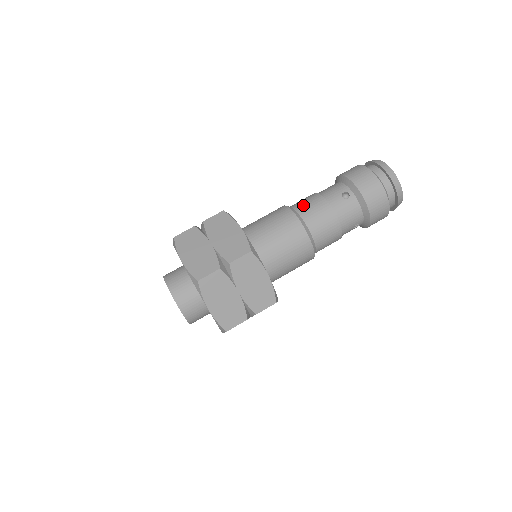
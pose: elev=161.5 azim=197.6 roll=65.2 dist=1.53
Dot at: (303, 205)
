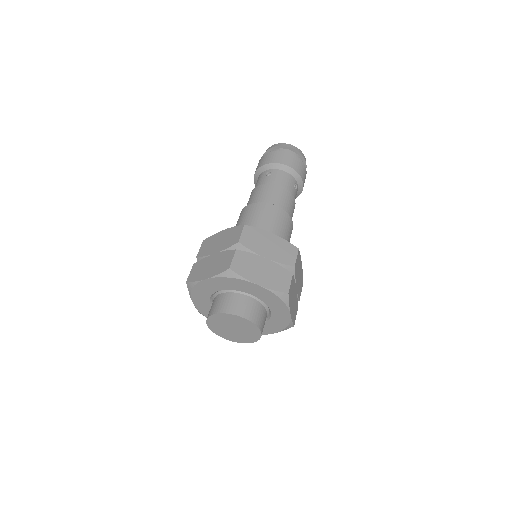
Dot at: (250, 200)
